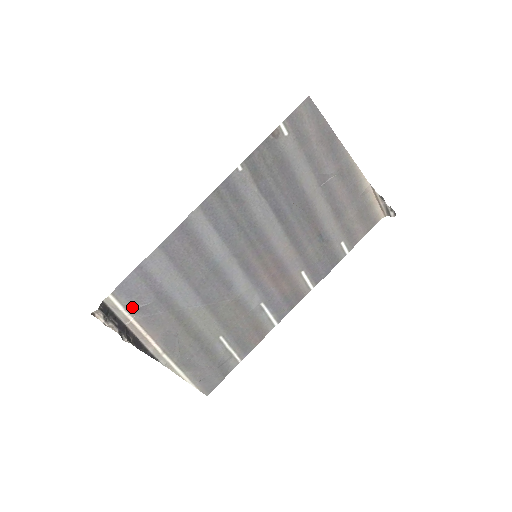
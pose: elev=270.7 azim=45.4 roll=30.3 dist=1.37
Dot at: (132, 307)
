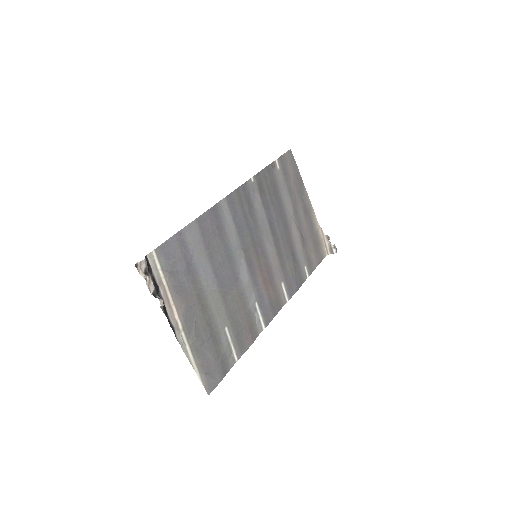
Dot at: (167, 270)
